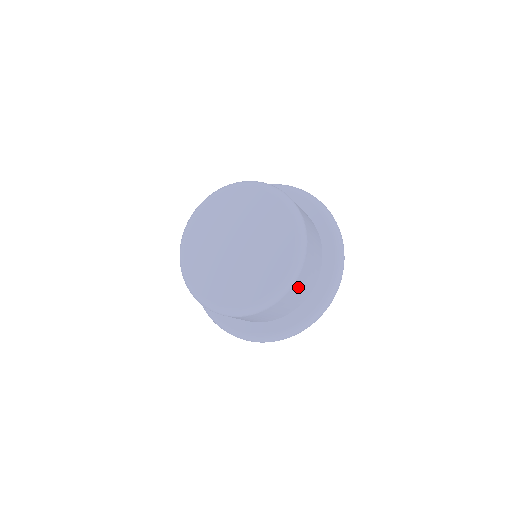
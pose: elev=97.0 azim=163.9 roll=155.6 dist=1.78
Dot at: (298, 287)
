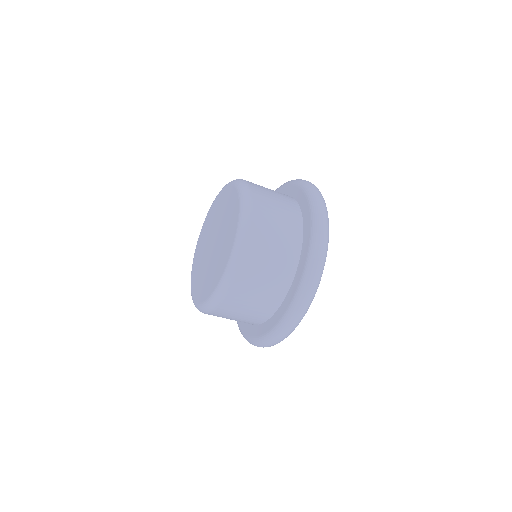
Dot at: (238, 302)
